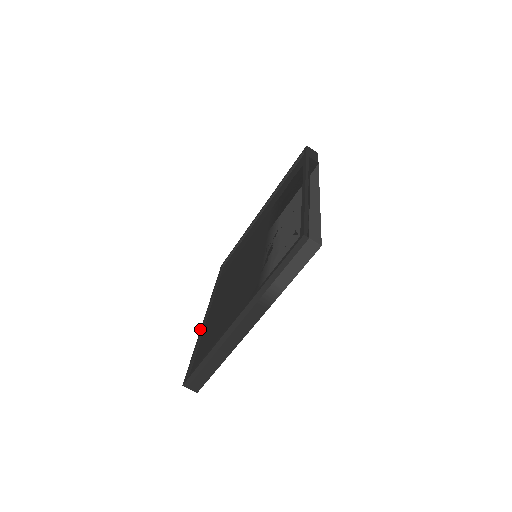
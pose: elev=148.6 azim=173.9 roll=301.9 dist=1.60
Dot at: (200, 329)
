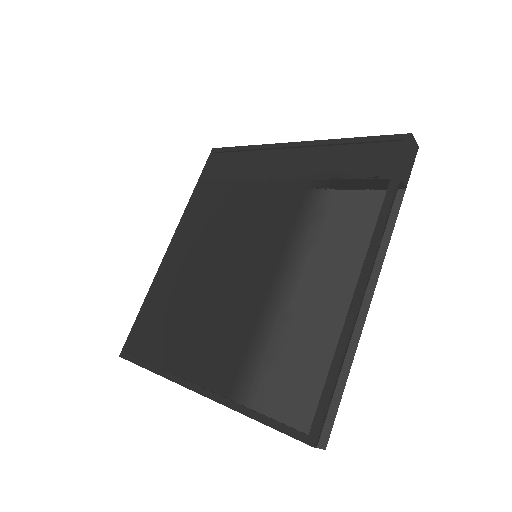
Dot at: occluded
